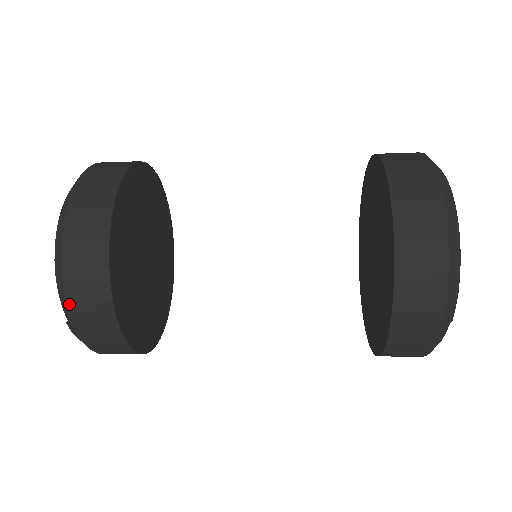
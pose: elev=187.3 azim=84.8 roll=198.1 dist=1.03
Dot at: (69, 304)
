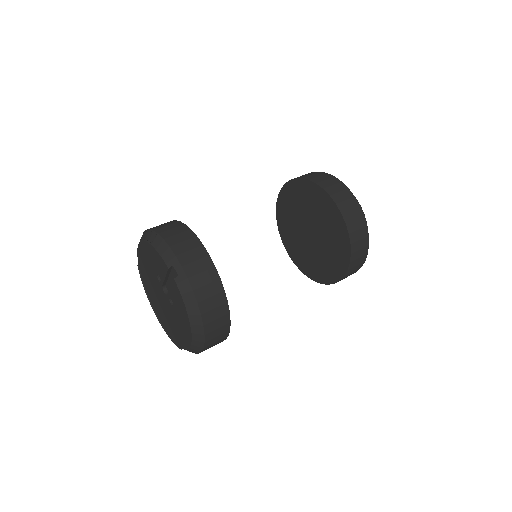
Dot at: occluded
